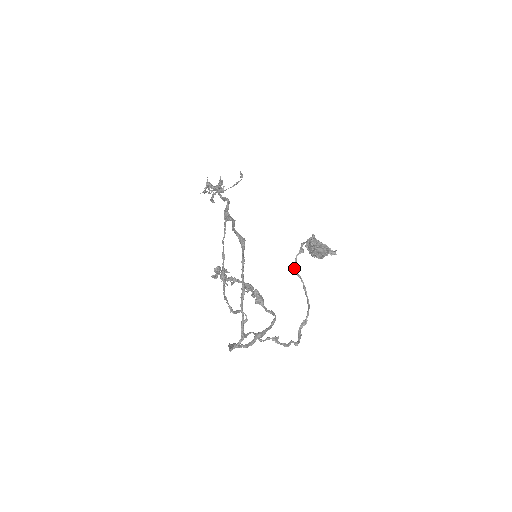
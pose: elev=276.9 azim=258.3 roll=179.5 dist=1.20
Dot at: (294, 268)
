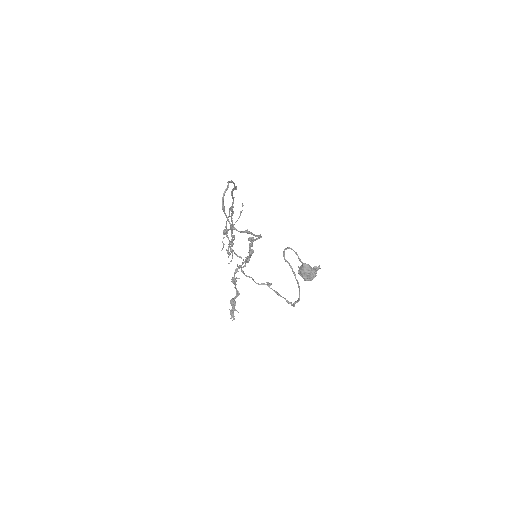
Dot at: (283, 256)
